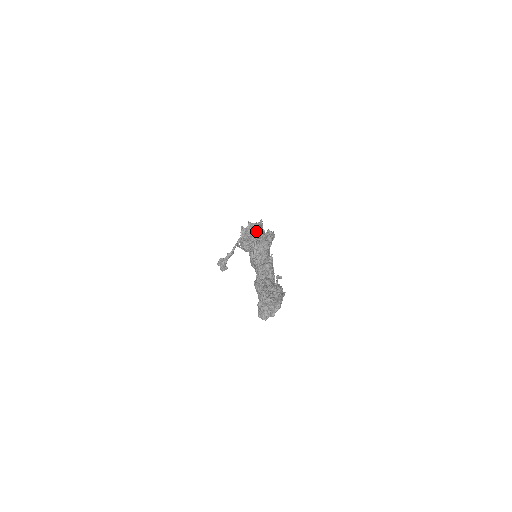
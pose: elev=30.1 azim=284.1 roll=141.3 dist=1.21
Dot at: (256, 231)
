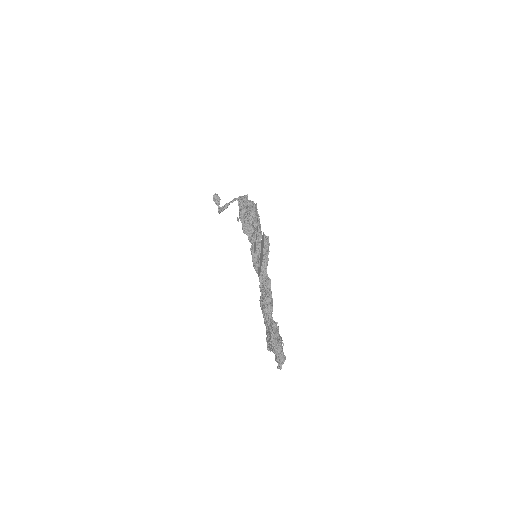
Dot at: (254, 225)
